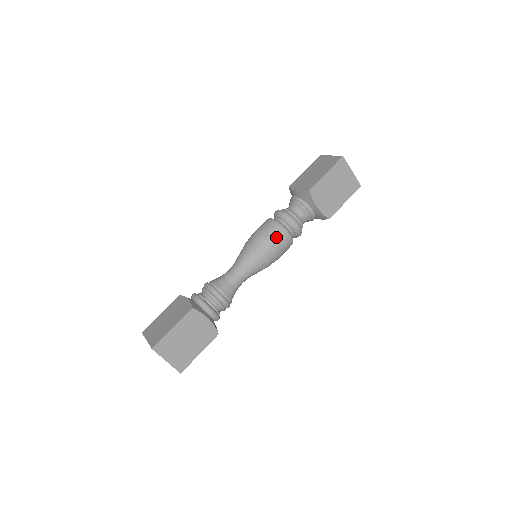
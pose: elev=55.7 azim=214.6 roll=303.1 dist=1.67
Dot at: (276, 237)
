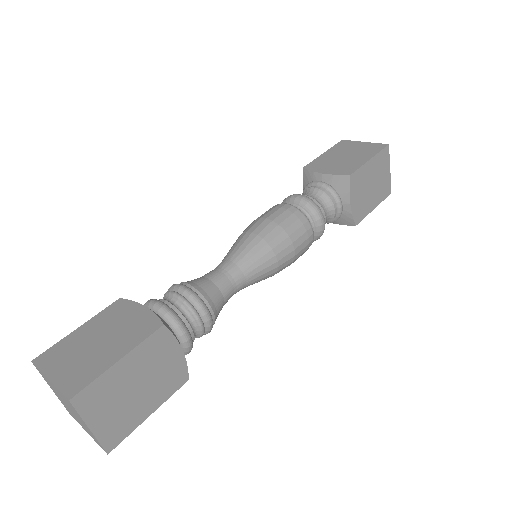
Dot at: (298, 232)
